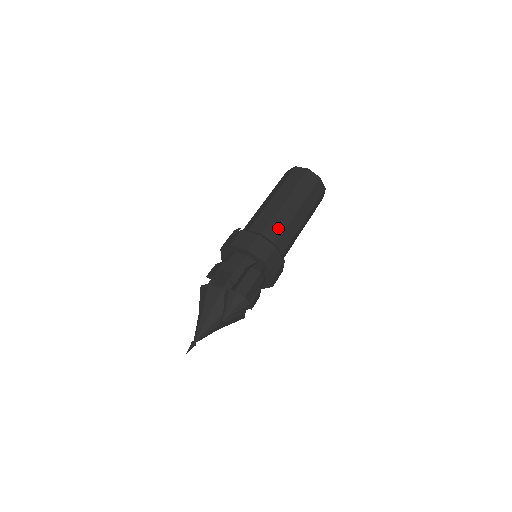
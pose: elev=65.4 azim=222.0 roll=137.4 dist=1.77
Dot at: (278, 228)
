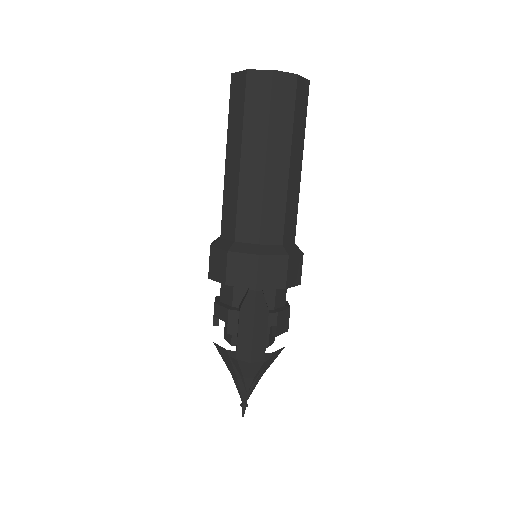
Dot at: (251, 216)
